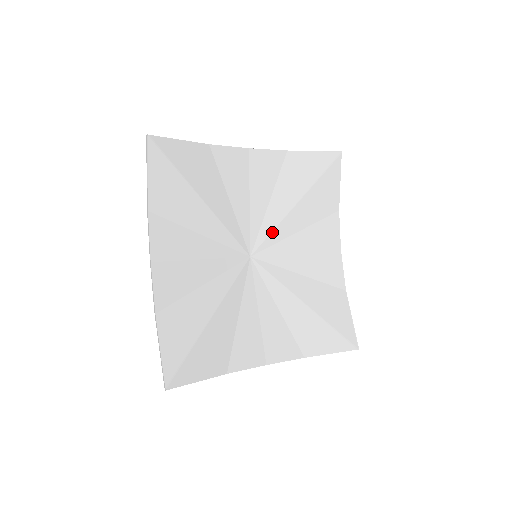
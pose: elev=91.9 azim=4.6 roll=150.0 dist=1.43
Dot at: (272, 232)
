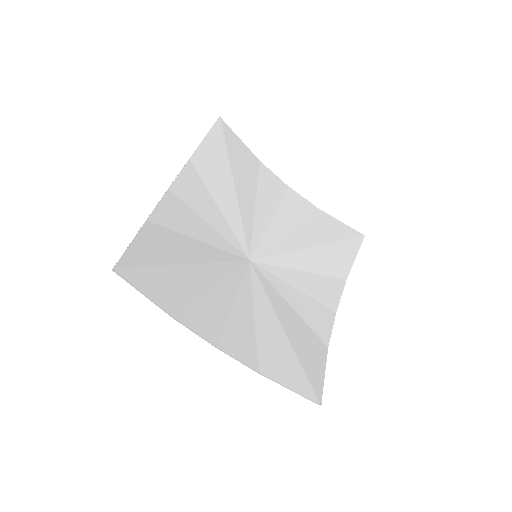
Dot at: (279, 255)
